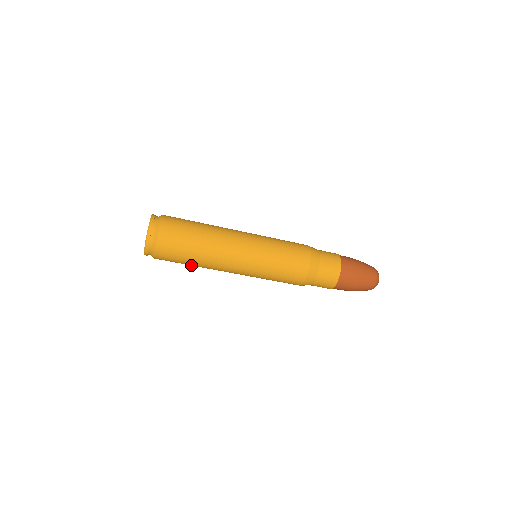
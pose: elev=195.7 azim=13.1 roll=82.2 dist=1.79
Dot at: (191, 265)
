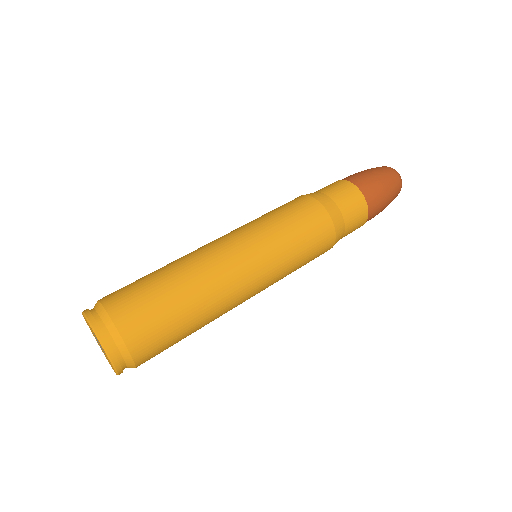
Dot at: occluded
